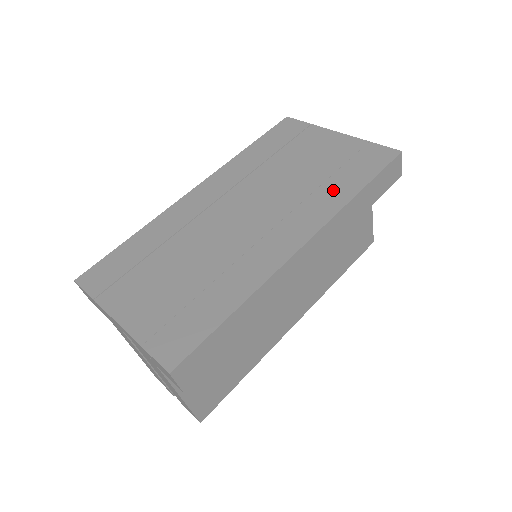
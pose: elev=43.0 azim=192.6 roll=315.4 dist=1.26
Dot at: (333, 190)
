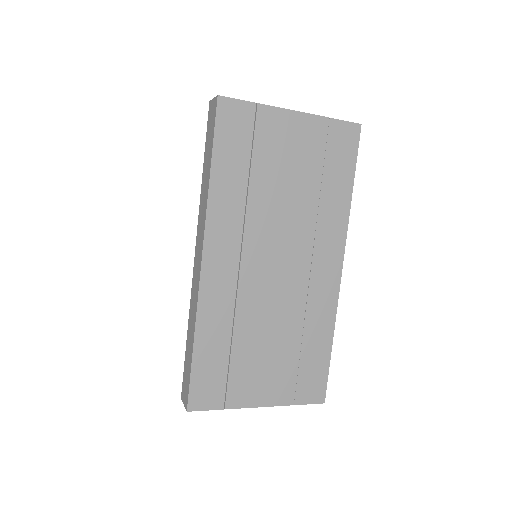
Dot at: (333, 200)
